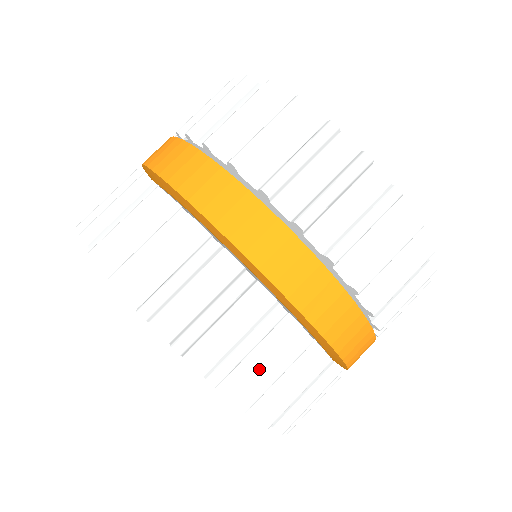
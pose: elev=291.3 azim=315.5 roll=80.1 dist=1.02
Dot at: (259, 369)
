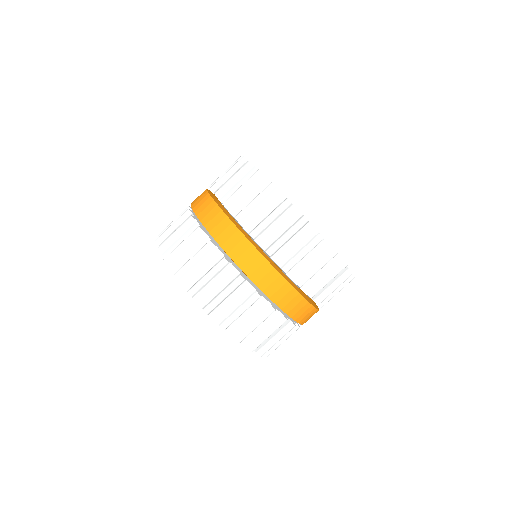
Dot at: (216, 292)
